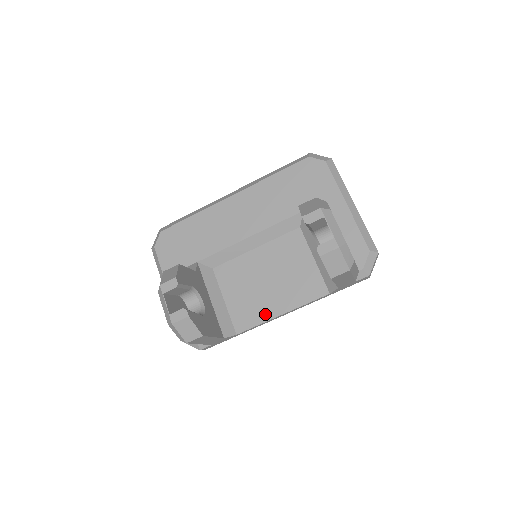
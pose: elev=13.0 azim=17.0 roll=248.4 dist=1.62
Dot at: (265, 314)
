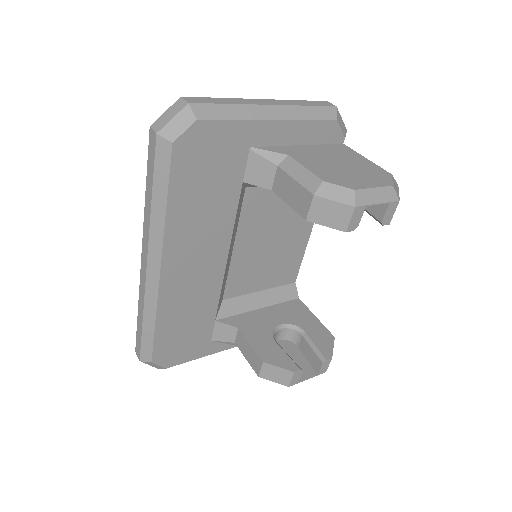
Dot at: (299, 252)
